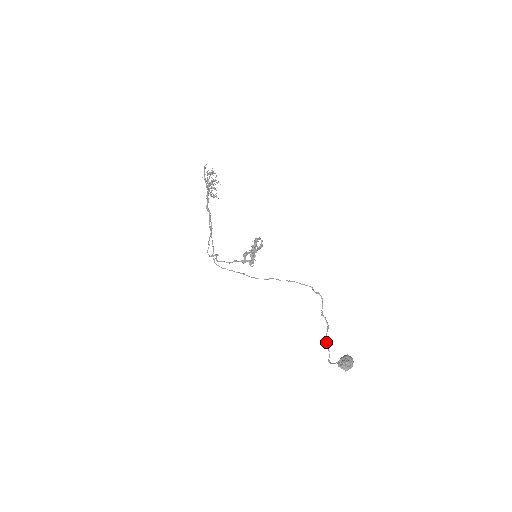
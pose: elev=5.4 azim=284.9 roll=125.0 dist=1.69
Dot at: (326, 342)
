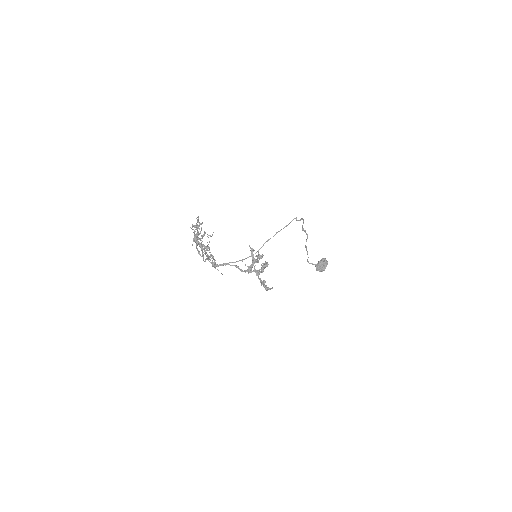
Dot at: (306, 249)
